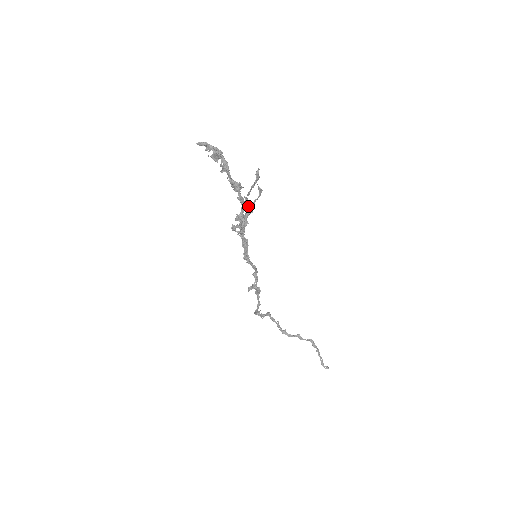
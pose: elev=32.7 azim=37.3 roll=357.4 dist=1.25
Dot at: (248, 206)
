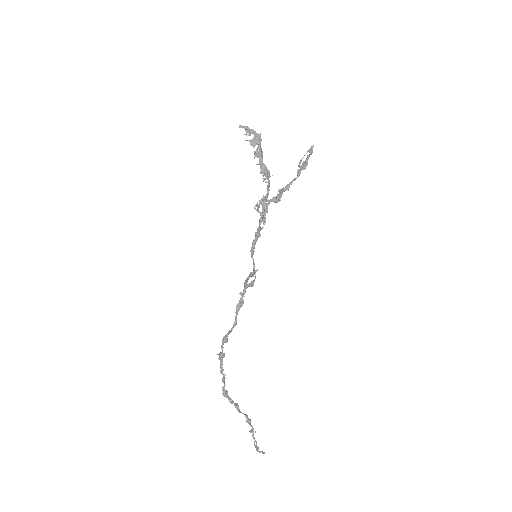
Dot at: occluded
